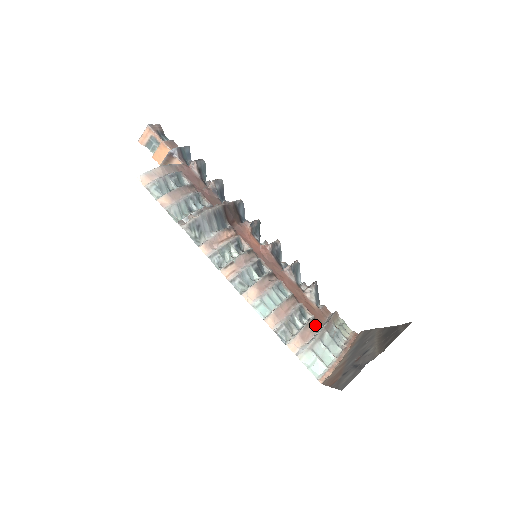
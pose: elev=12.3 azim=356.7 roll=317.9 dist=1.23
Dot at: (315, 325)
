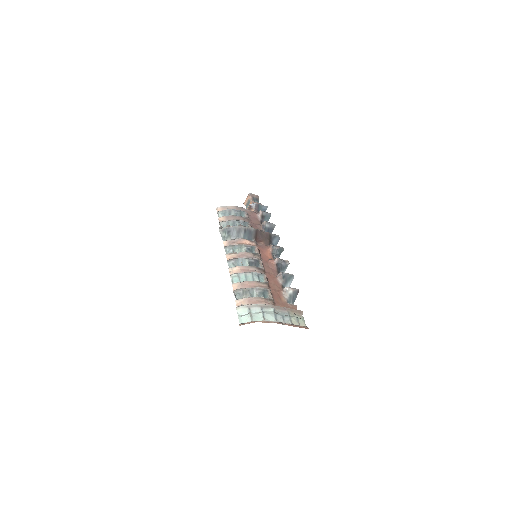
Dot at: (268, 302)
